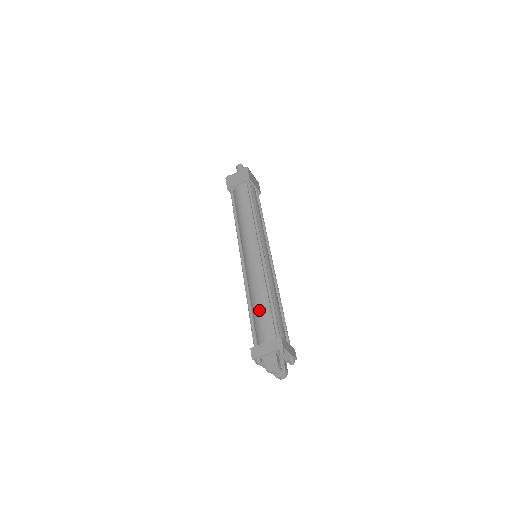
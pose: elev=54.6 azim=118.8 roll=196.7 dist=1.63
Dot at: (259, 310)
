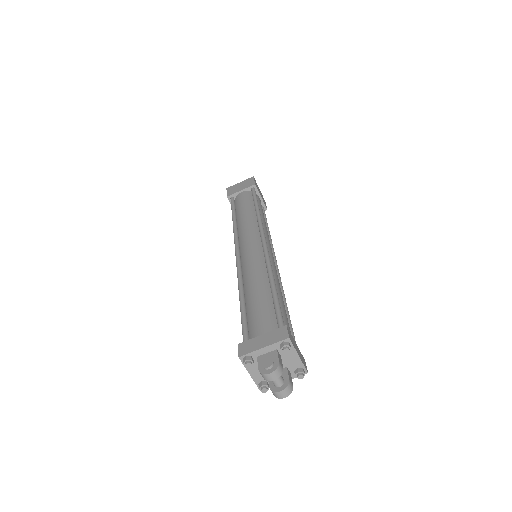
Dot at: (255, 300)
